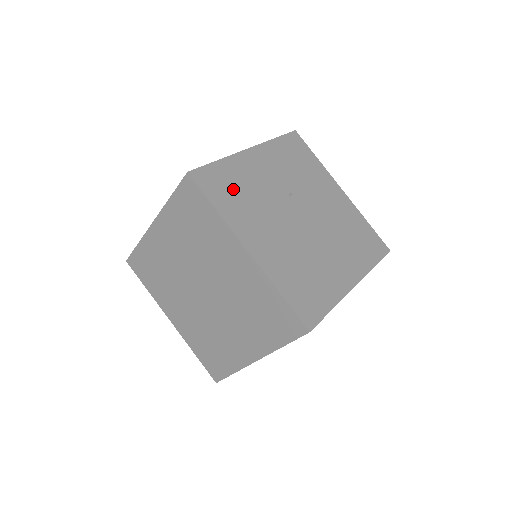
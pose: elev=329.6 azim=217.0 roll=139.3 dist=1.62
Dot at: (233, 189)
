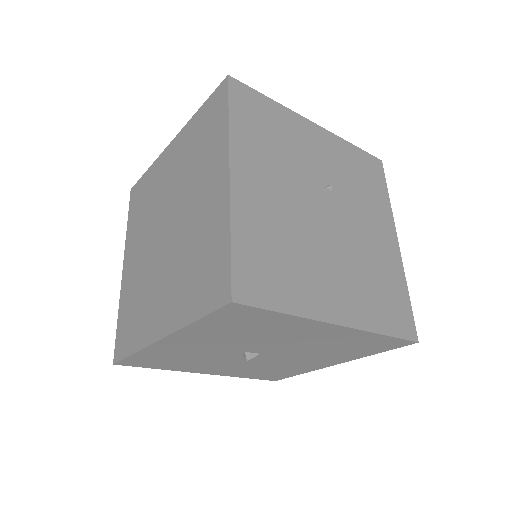
Dot at: (265, 126)
